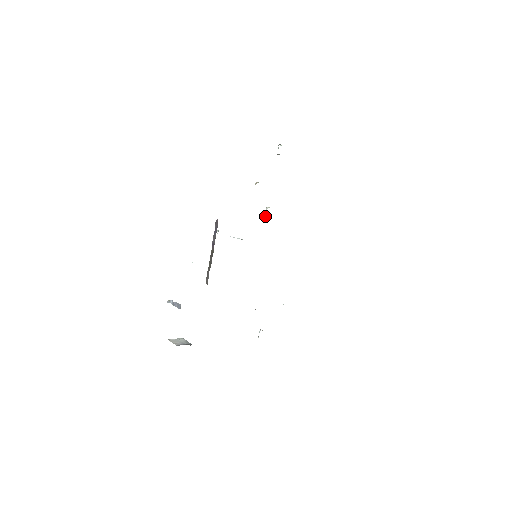
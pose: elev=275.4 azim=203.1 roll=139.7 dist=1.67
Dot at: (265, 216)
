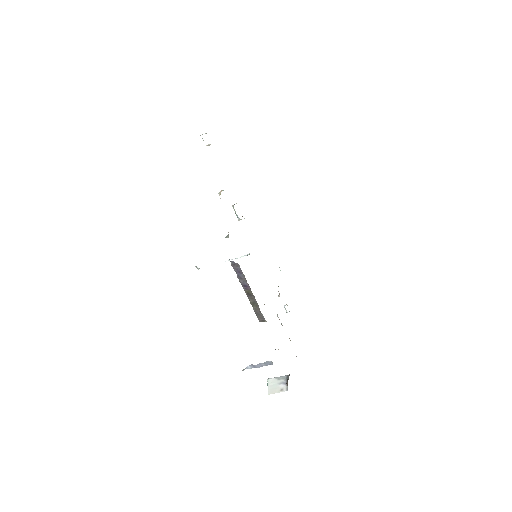
Dot at: (236, 215)
